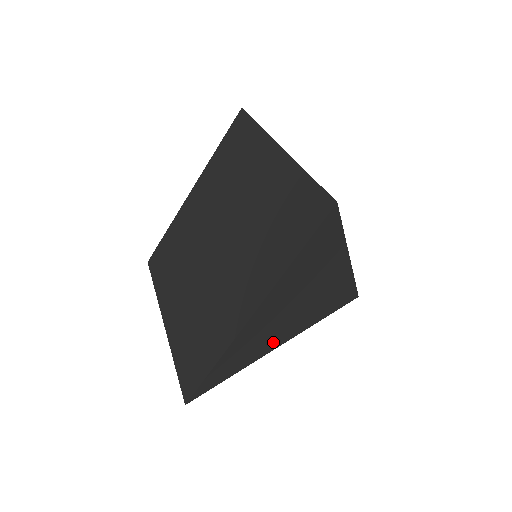
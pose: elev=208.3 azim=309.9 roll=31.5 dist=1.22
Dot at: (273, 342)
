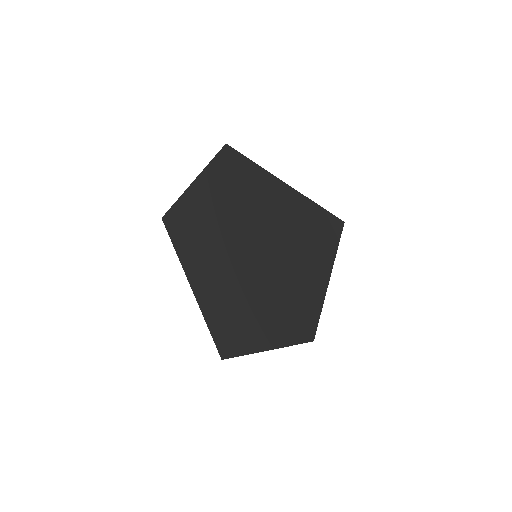
Dot at: occluded
